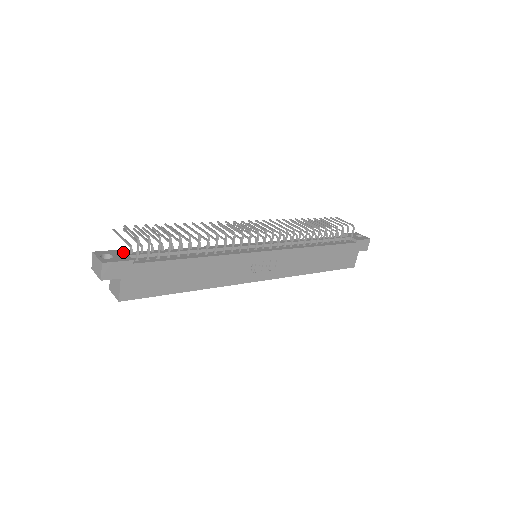
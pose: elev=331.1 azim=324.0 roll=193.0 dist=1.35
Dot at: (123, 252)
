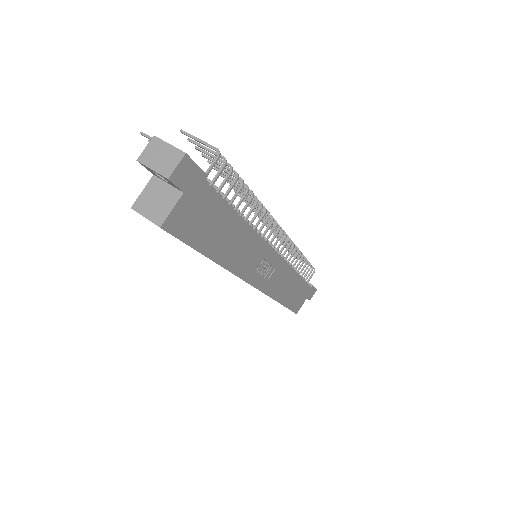
Dot at: occluded
